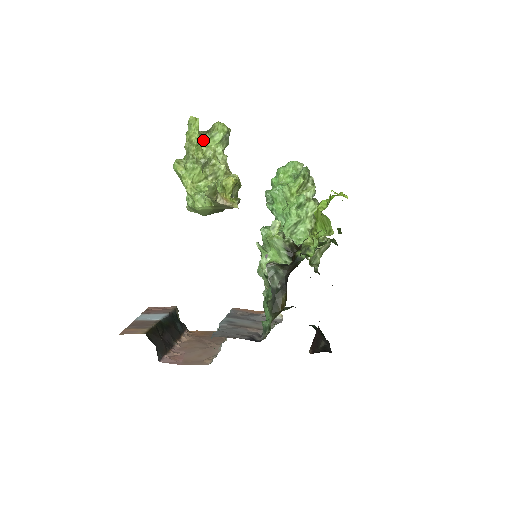
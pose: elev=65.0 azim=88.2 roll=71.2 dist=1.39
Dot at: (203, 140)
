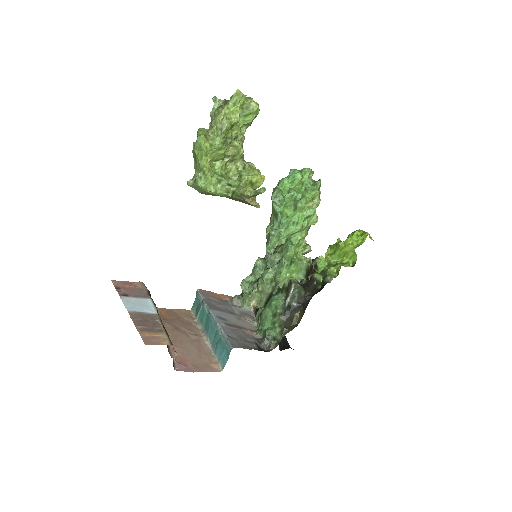
Dot at: occluded
